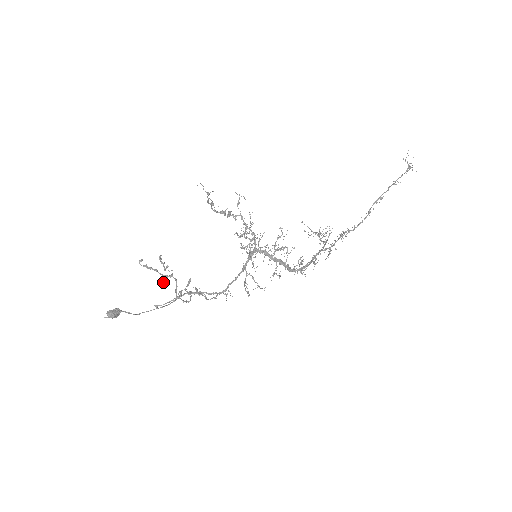
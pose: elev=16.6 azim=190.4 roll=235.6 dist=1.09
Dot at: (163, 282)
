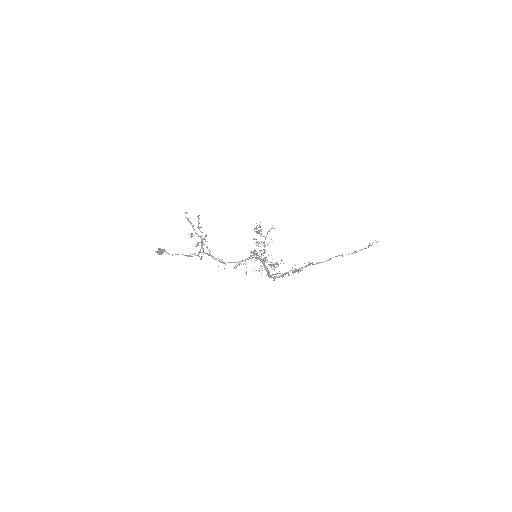
Dot at: (192, 234)
